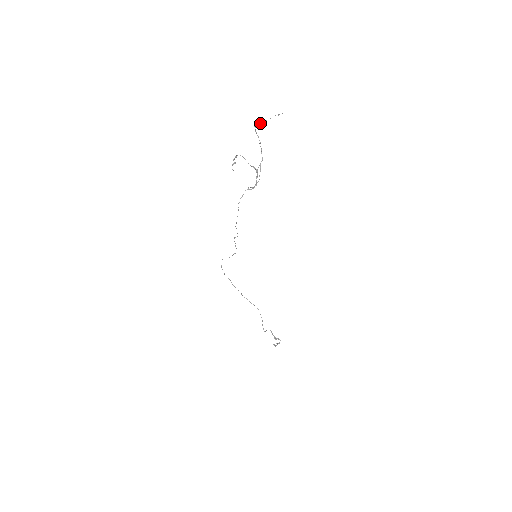
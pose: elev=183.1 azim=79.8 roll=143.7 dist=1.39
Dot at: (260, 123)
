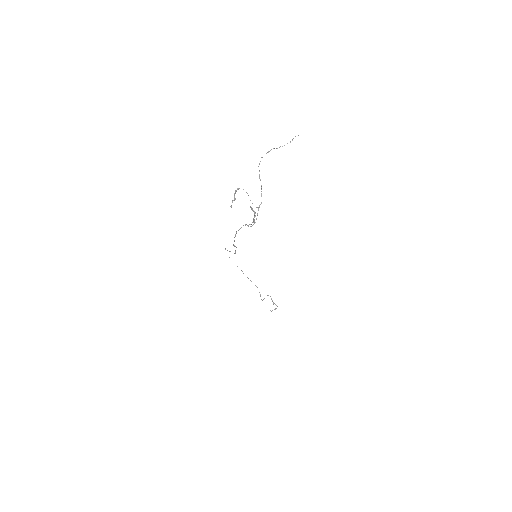
Dot at: (270, 150)
